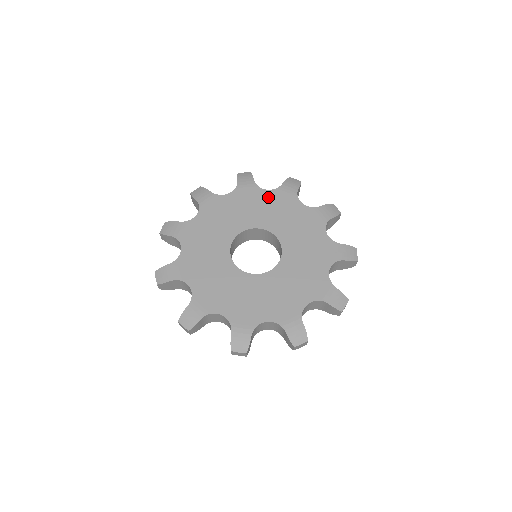
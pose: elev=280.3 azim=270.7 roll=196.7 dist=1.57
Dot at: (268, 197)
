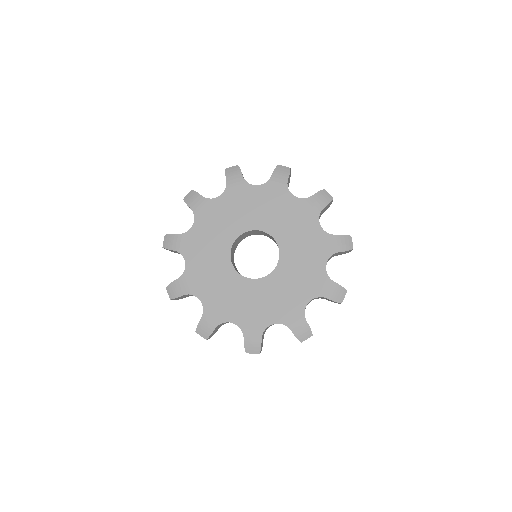
Dot at: (259, 194)
